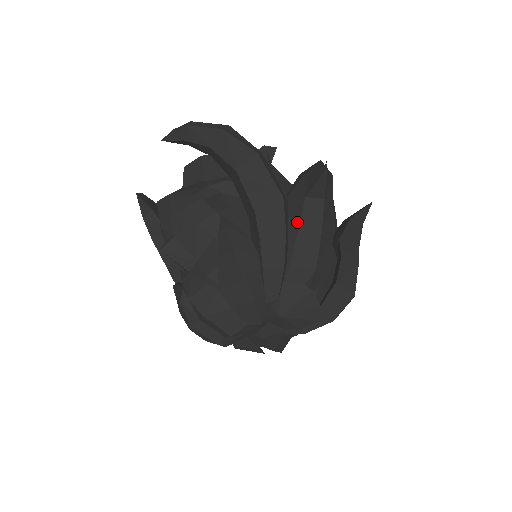
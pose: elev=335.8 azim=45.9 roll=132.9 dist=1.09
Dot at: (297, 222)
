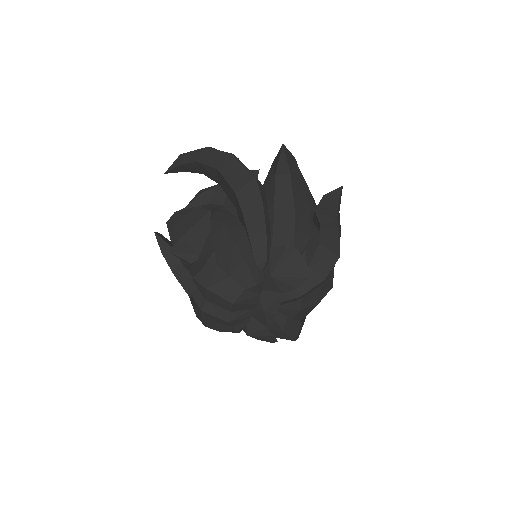
Dot at: (272, 197)
